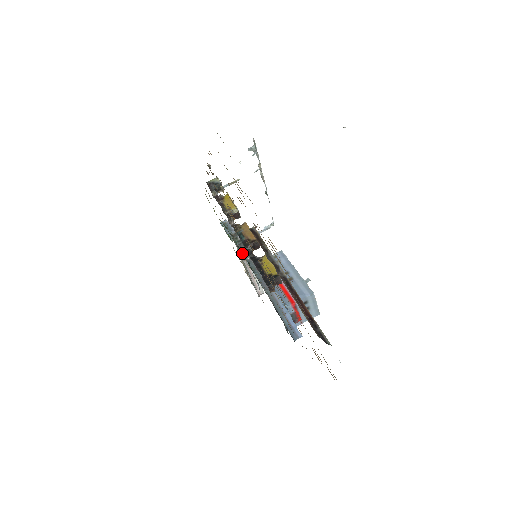
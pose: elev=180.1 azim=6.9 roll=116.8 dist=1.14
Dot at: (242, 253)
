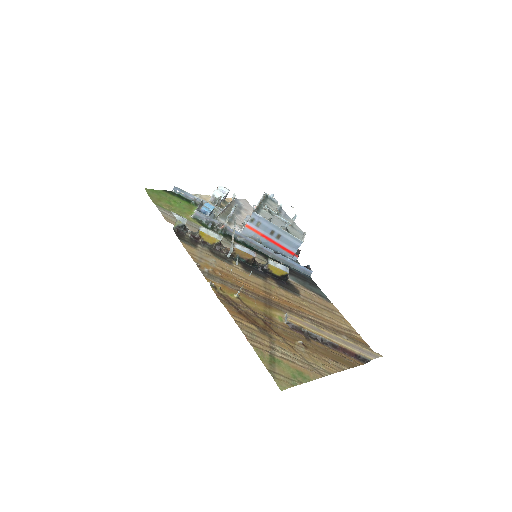
Dot at: (230, 235)
